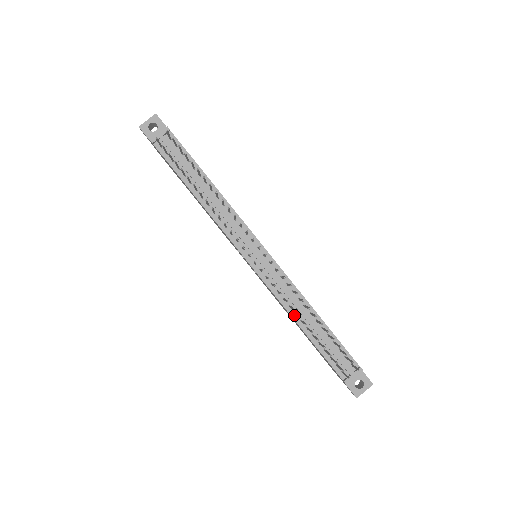
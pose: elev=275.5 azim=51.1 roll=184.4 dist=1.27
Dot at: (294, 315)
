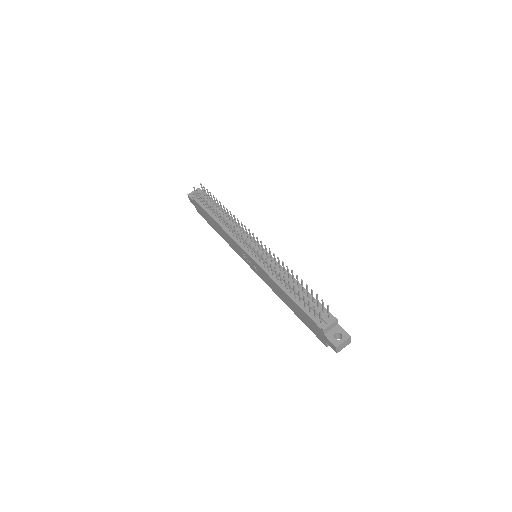
Dot at: (280, 284)
